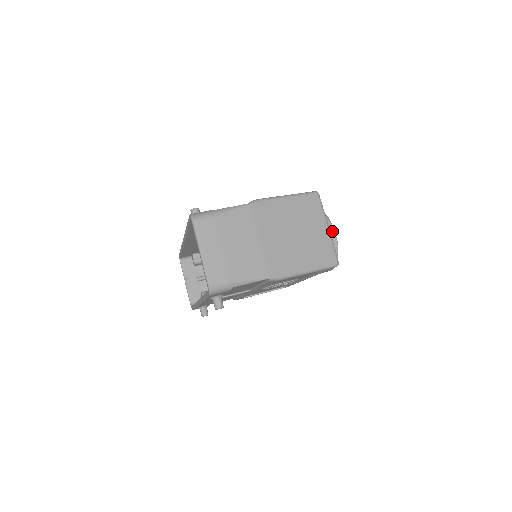
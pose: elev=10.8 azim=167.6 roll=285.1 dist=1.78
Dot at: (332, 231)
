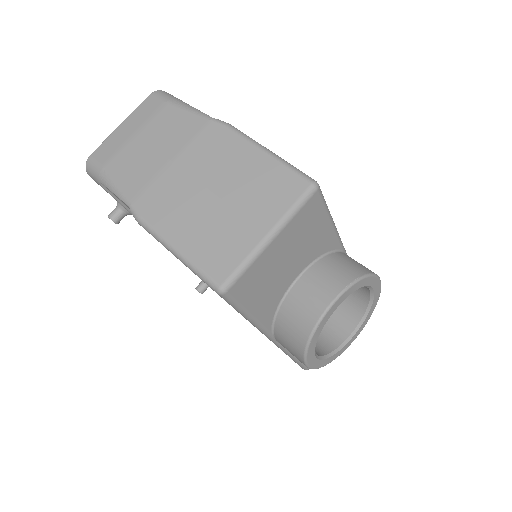
Dot at: (332, 295)
